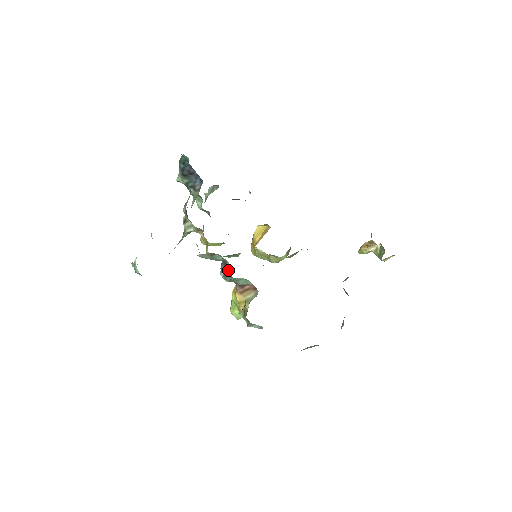
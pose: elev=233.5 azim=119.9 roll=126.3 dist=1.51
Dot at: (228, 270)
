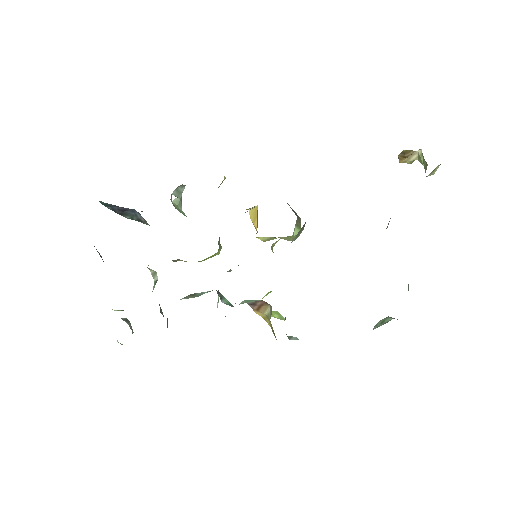
Dot at: (224, 299)
